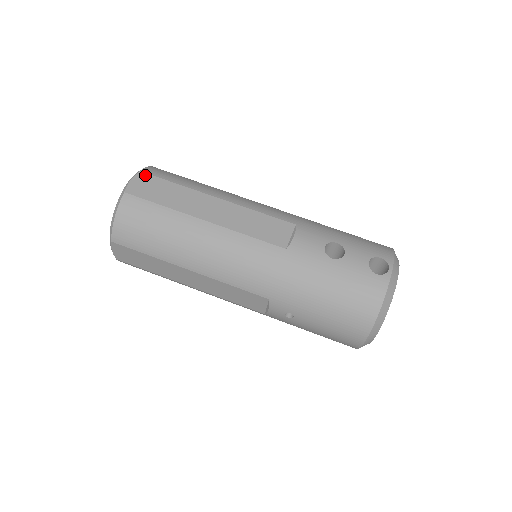
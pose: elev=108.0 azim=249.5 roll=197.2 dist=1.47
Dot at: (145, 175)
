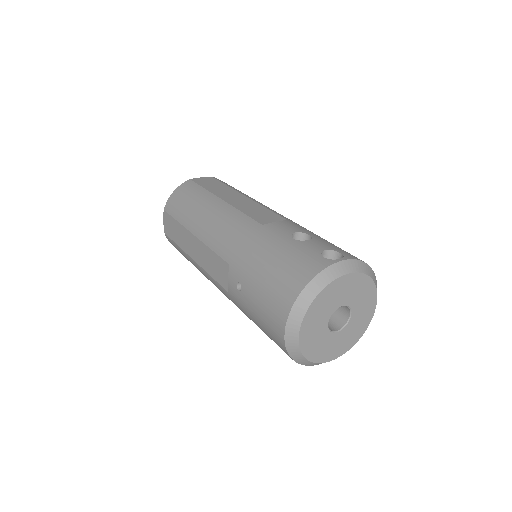
Dot at: (213, 178)
